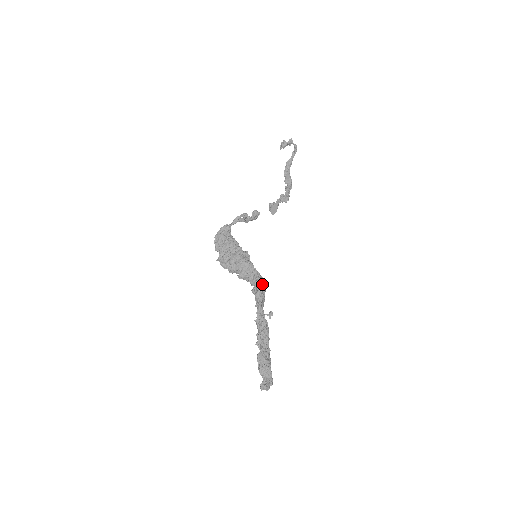
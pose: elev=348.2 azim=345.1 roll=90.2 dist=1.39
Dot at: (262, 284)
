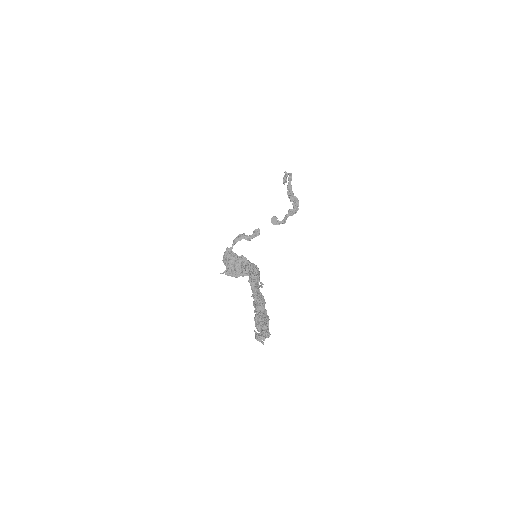
Dot at: (252, 268)
